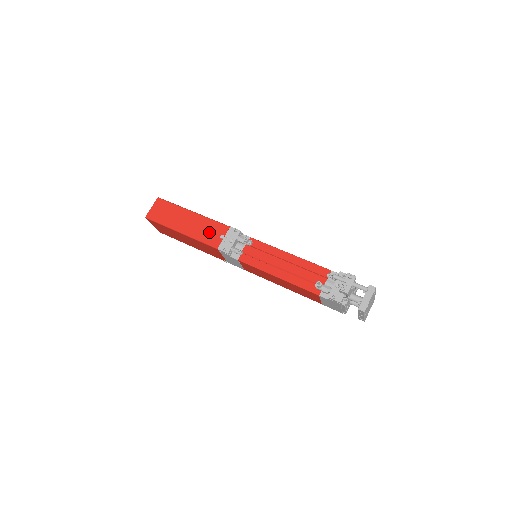
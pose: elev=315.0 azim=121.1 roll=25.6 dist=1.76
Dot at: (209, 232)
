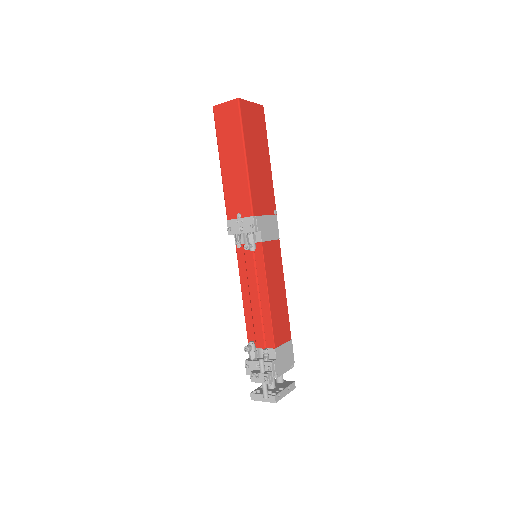
Dot at: (236, 197)
